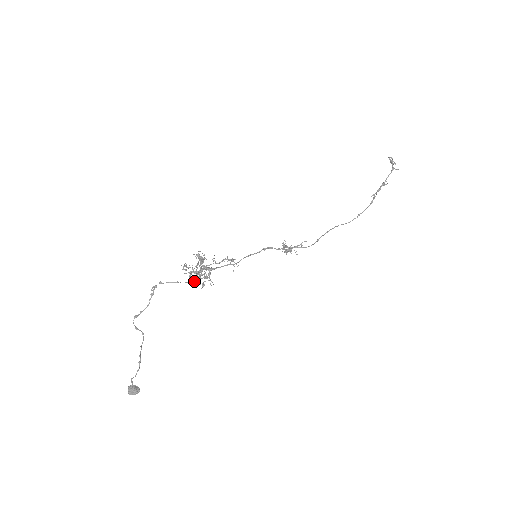
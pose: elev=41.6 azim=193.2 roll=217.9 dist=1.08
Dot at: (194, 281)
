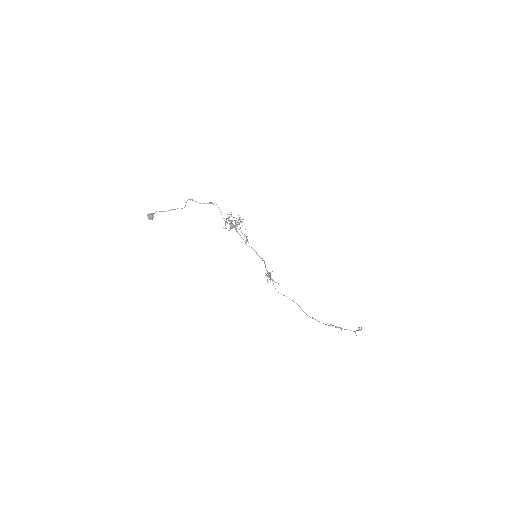
Dot at: (226, 221)
